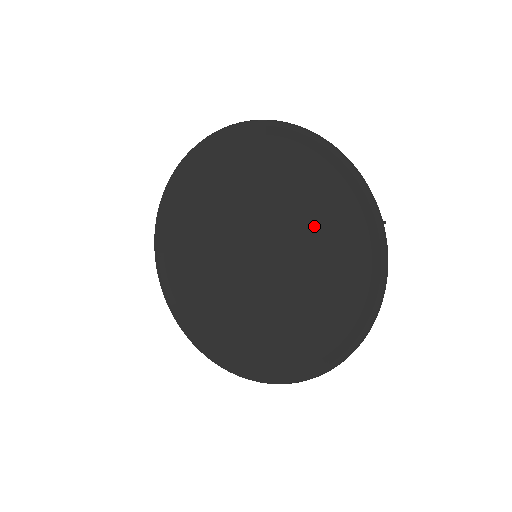
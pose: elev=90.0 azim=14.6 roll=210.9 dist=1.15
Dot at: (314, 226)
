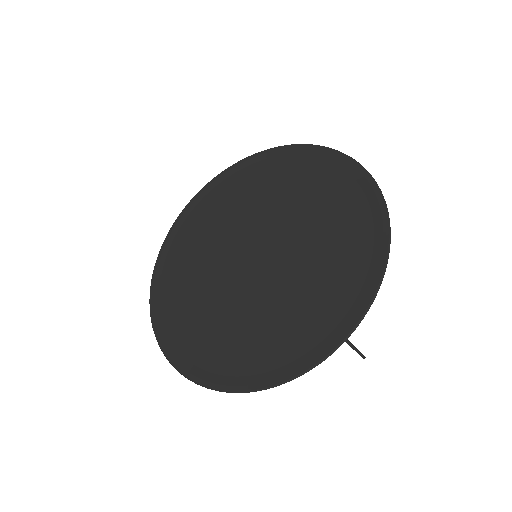
Dot at: (307, 285)
